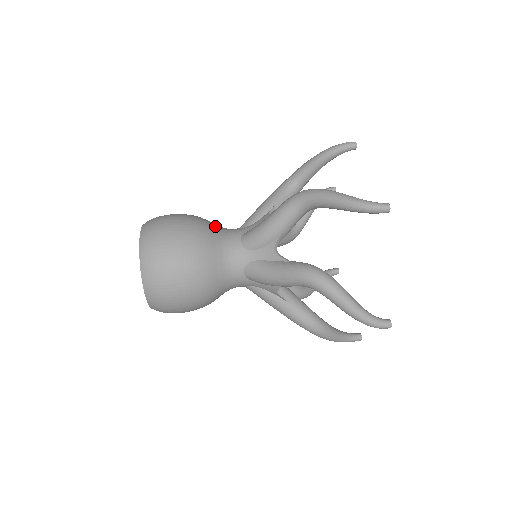
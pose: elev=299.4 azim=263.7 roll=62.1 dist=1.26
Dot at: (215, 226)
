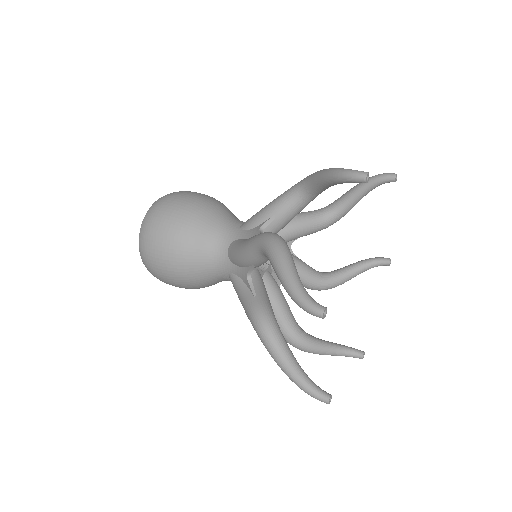
Dot at: occluded
